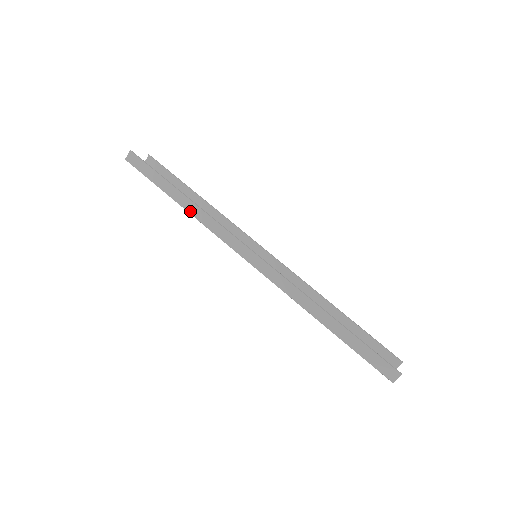
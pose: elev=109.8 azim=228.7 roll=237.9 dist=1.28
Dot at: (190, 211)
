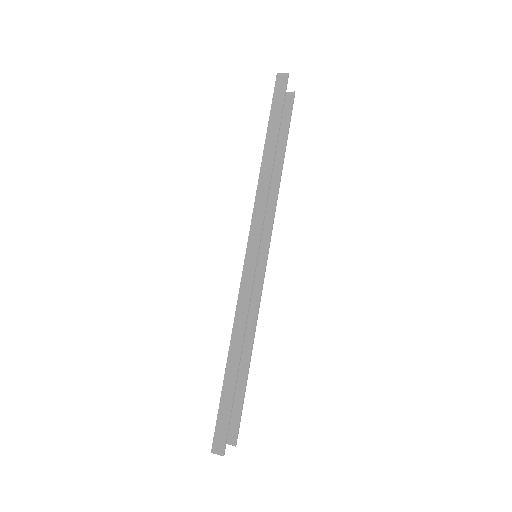
Dot at: (263, 168)
